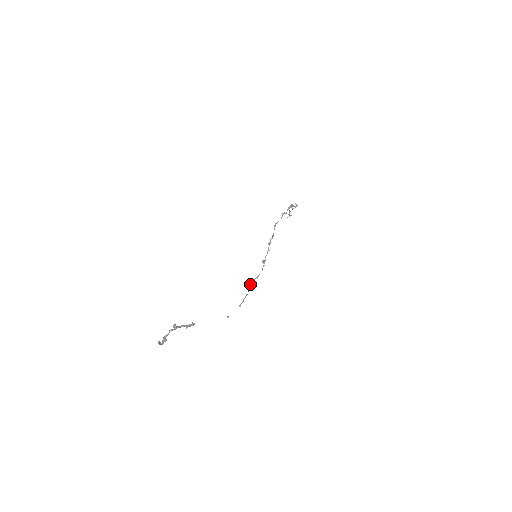
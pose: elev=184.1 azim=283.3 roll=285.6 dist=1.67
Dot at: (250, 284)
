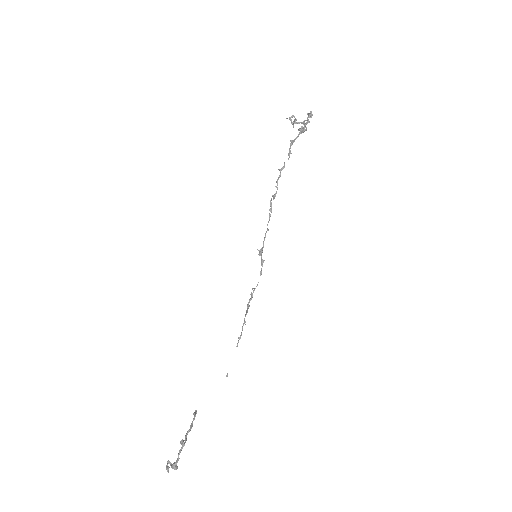
Dot at: (248, 307)
